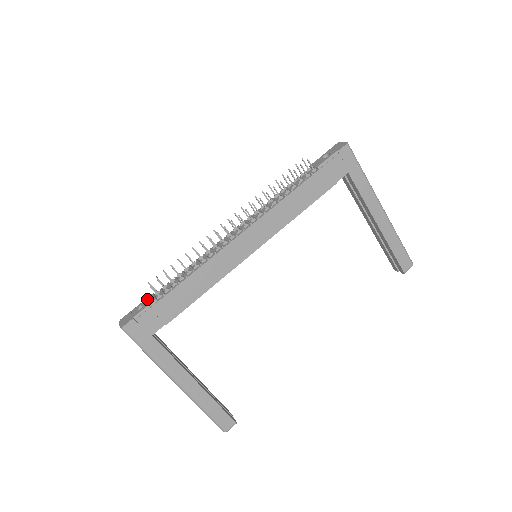
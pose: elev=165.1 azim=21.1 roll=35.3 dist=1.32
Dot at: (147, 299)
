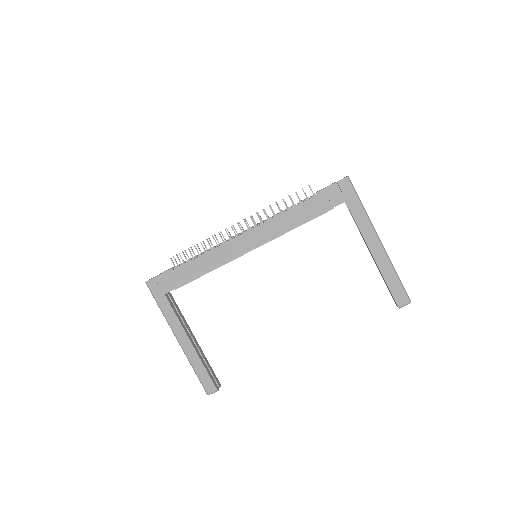
Dot at: occluded
